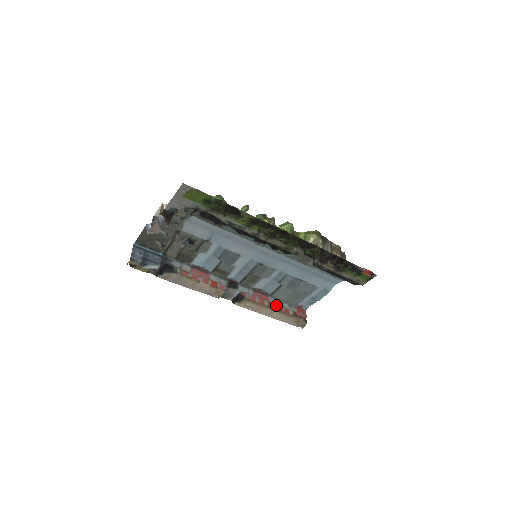
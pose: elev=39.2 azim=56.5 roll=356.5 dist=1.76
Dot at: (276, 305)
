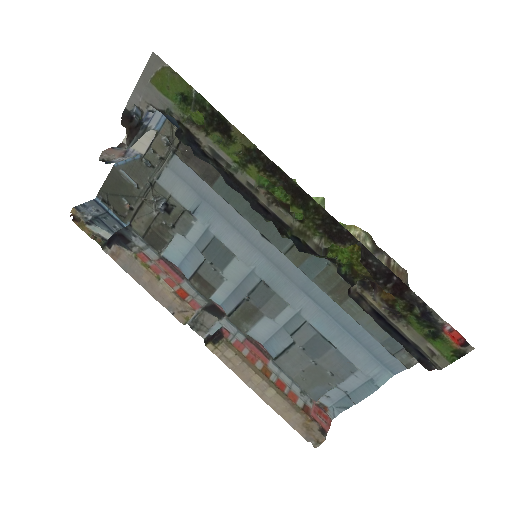
Dot at: (276, 377)
